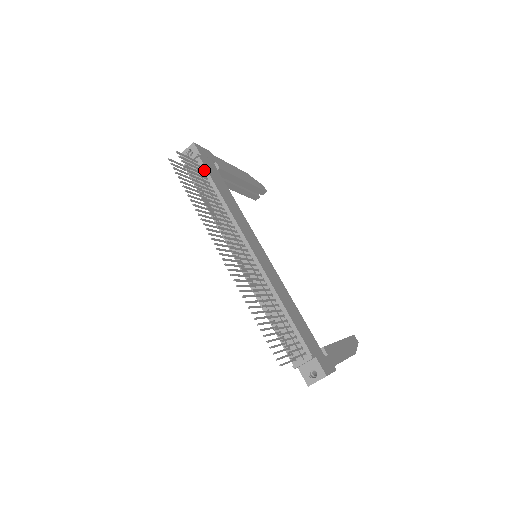
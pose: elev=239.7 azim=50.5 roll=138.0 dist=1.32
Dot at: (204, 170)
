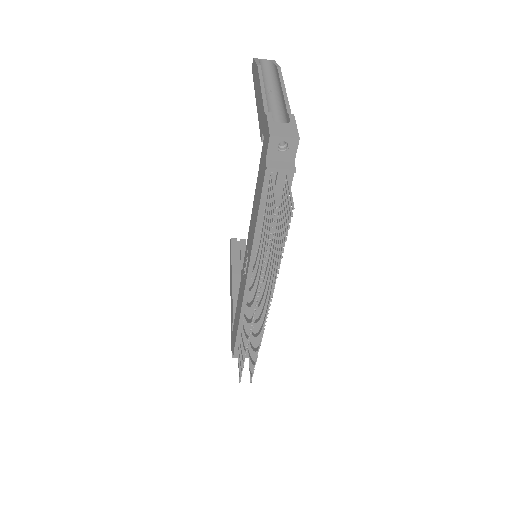
Dot at: occluded
